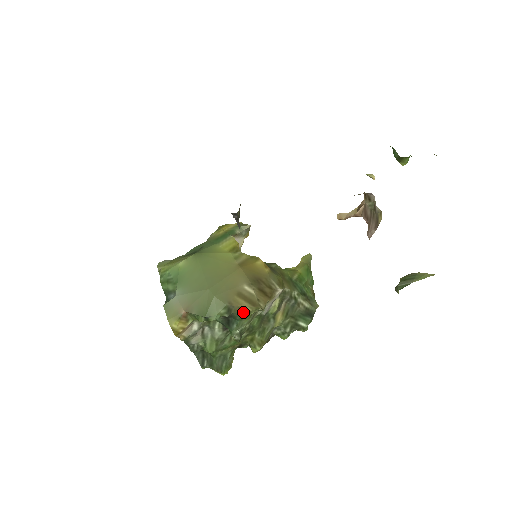
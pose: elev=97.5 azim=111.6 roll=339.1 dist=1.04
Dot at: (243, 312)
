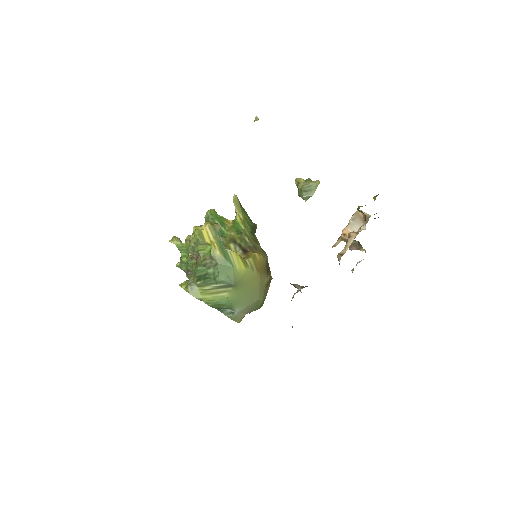
Dot at: (268, 289)
